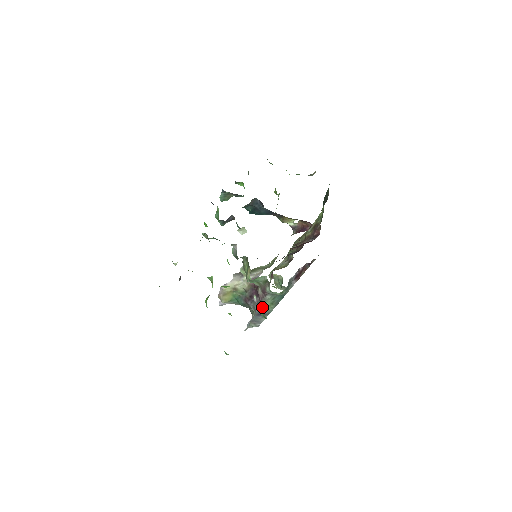
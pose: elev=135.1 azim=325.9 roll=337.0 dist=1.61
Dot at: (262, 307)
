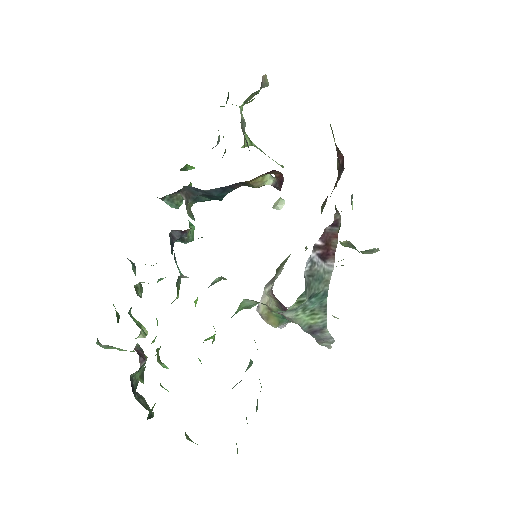
Dot at: (302, 326)
